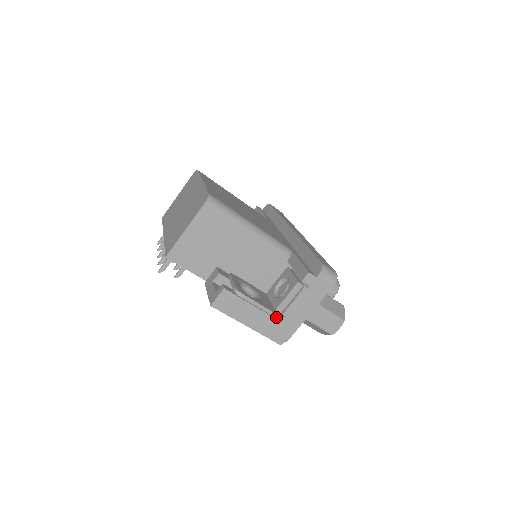
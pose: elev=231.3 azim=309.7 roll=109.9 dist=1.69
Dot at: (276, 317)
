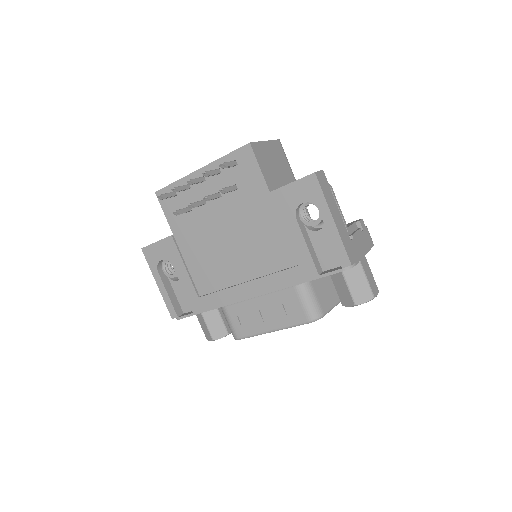
Dot at: occluded
